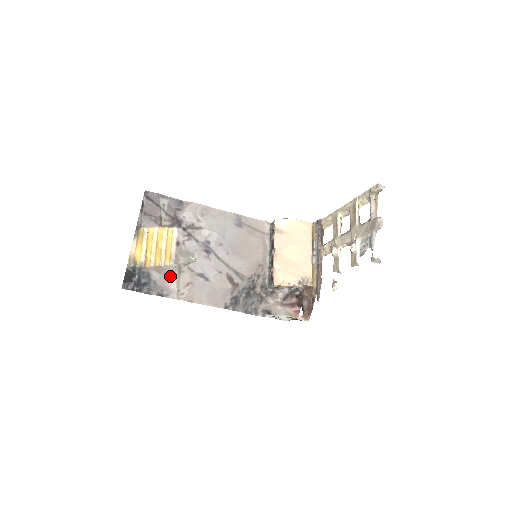
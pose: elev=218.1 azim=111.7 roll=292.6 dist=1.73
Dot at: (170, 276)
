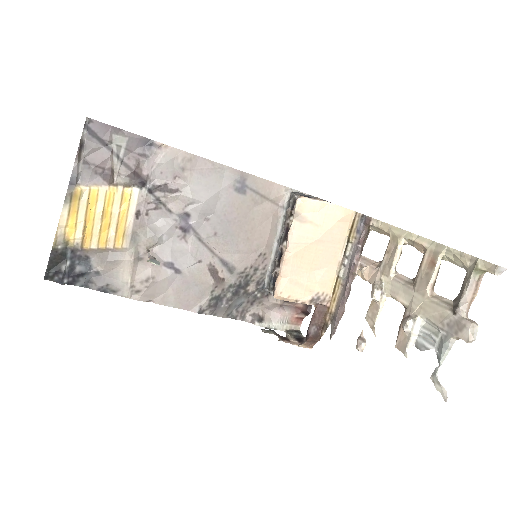
Dot at: (121, 264)
